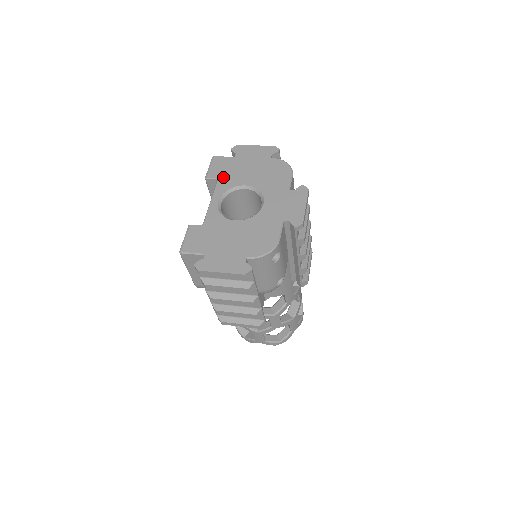
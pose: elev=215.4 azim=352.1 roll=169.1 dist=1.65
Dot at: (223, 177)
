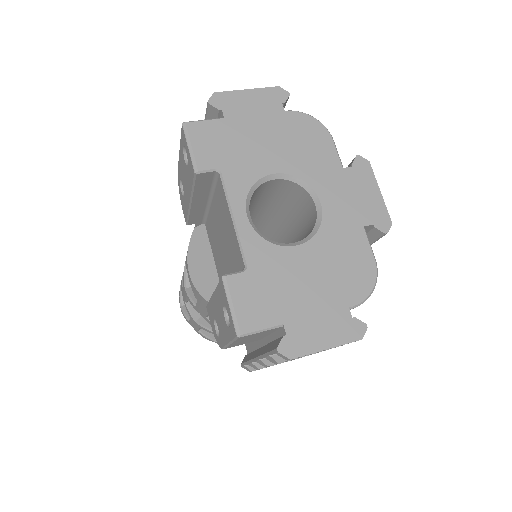
Dot at: (228, 164)
